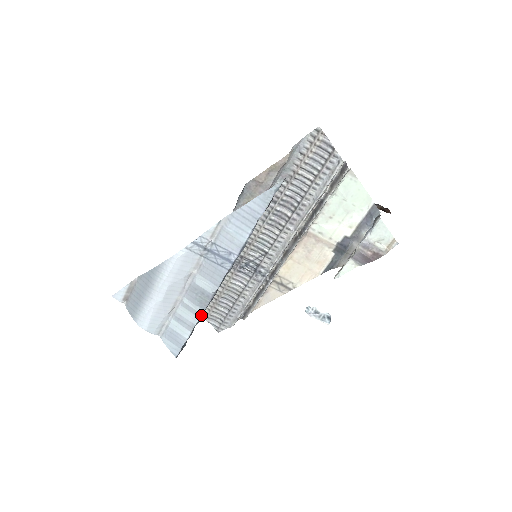
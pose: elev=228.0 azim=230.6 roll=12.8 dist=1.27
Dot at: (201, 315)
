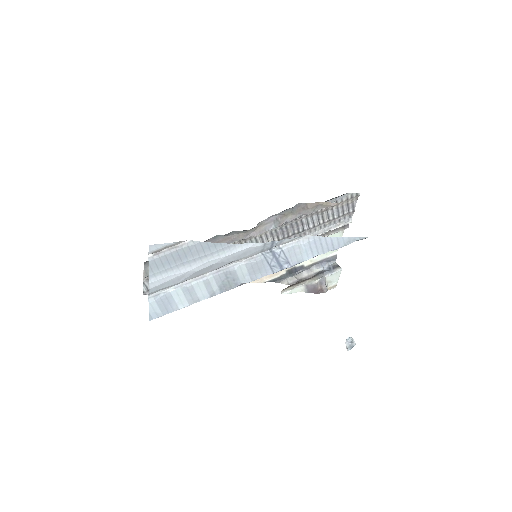
Dot at: (214, 295)
